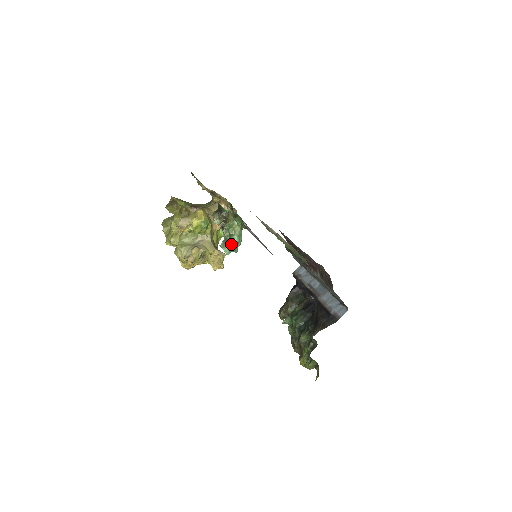
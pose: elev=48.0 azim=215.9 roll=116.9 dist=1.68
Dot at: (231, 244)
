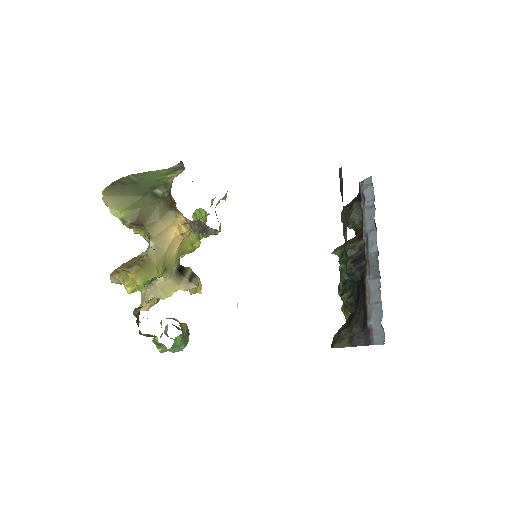
Dot at: occluded
